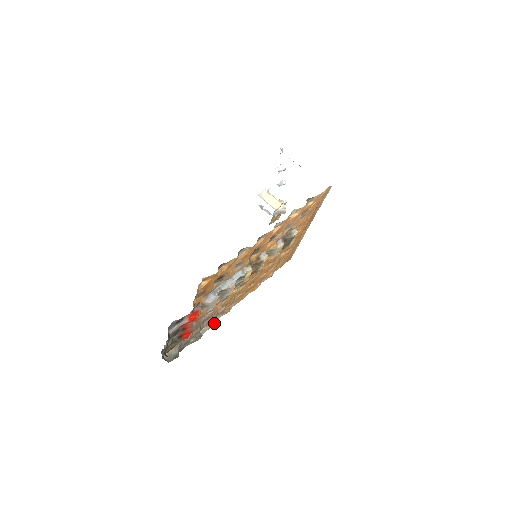
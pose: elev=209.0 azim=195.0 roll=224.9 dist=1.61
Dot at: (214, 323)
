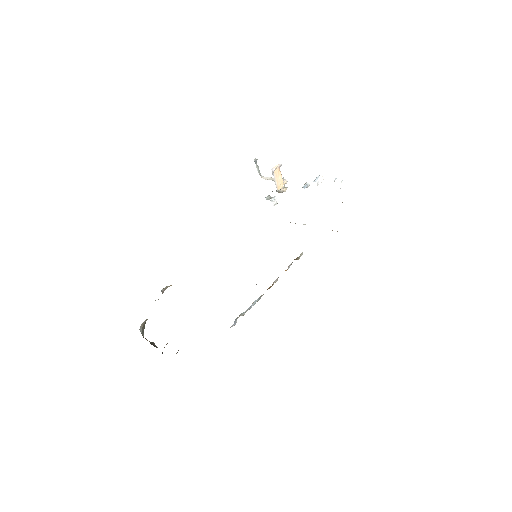
Dot at: occluded
